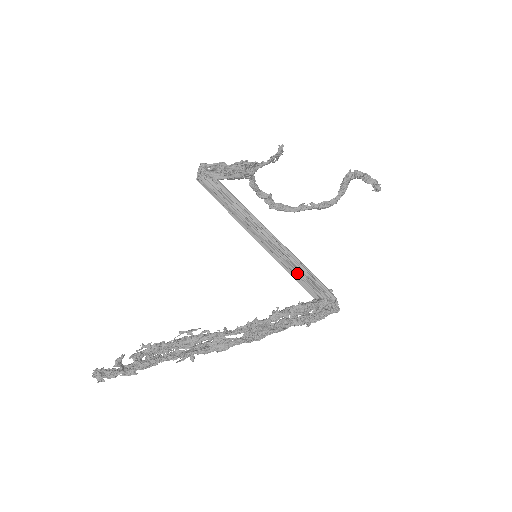
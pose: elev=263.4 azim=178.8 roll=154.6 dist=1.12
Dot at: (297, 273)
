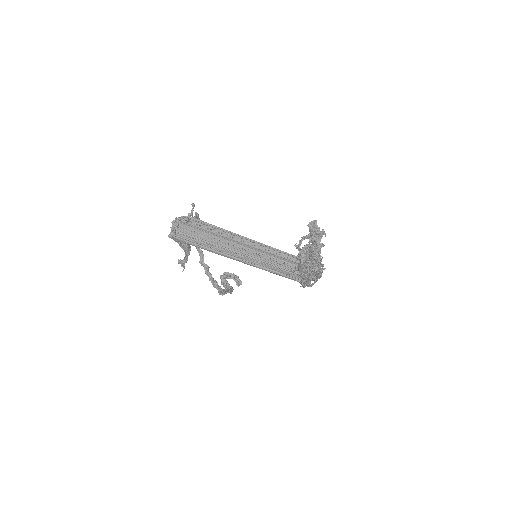
Dot at: (282, 260)
